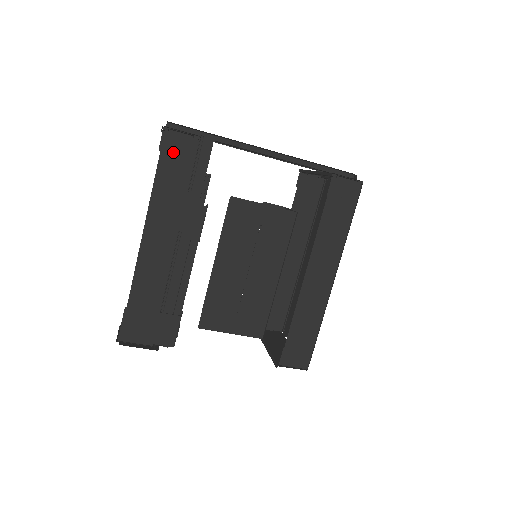
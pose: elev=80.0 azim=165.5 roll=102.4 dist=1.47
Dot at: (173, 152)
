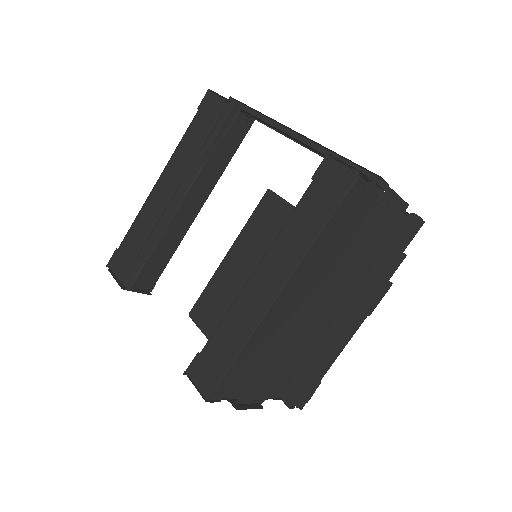
Dot at: (205, 111)
